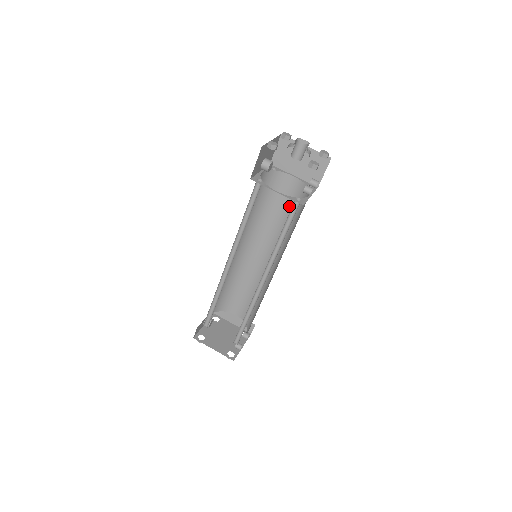
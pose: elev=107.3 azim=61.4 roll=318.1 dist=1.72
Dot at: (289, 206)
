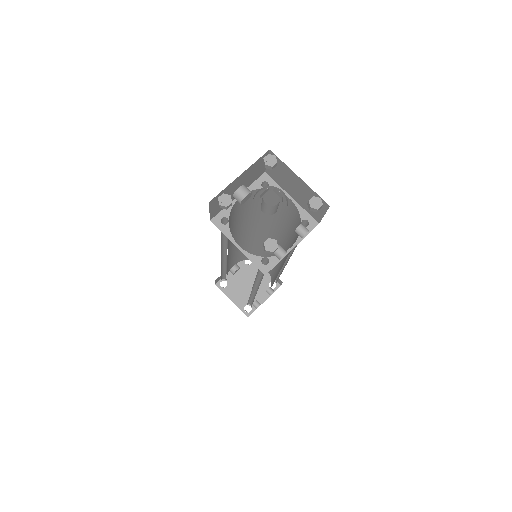
Dot at: (290, 223)
